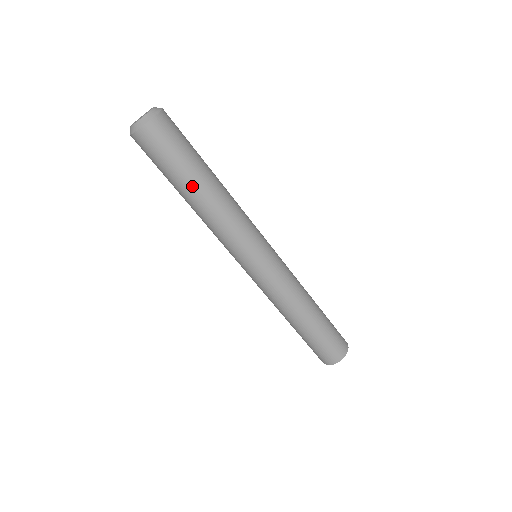
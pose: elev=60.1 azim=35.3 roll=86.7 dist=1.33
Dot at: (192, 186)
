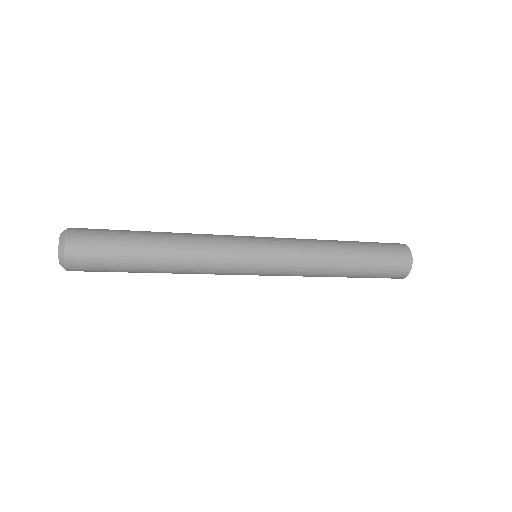
Dot at: (147, 263)
